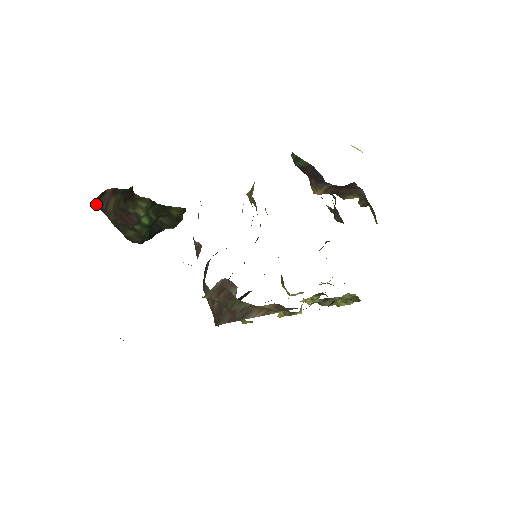
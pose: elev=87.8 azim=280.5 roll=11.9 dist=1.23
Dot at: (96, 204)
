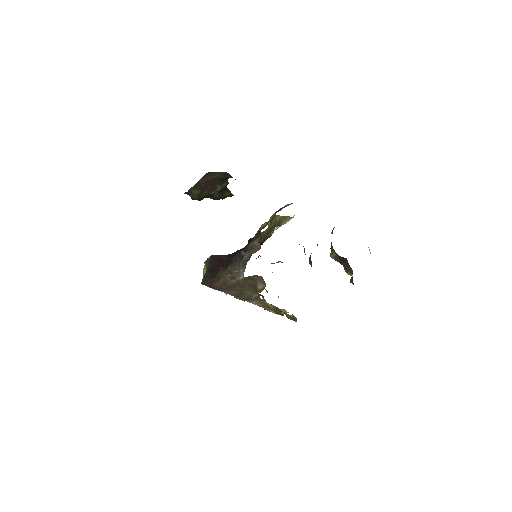
Dot at: occluded
